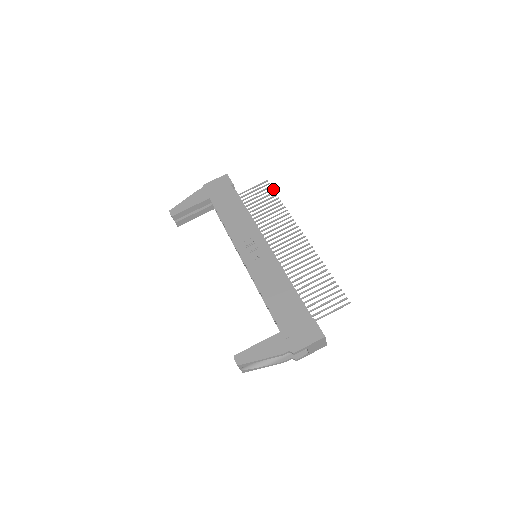
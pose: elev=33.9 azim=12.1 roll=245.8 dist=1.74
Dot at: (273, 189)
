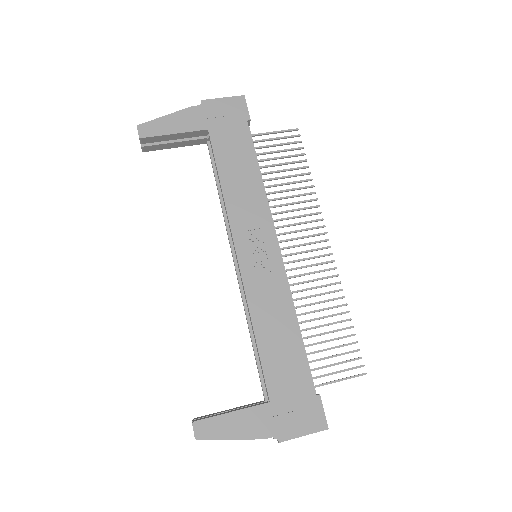
Dot at: (303, 147)
